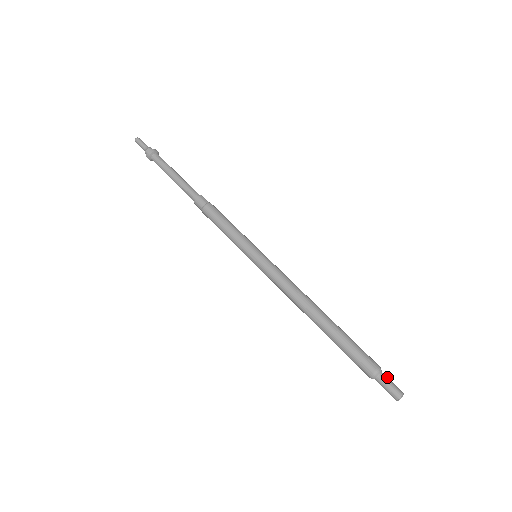
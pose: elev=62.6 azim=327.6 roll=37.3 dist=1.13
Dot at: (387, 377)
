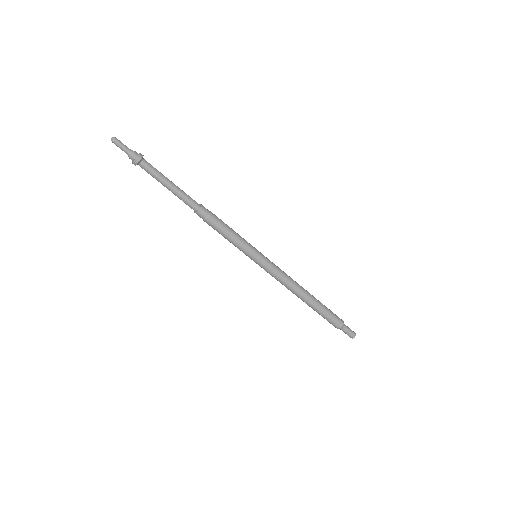
Dot at: (347, 326)
